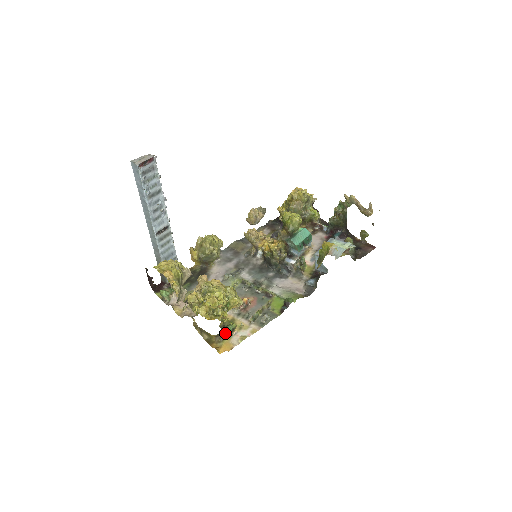
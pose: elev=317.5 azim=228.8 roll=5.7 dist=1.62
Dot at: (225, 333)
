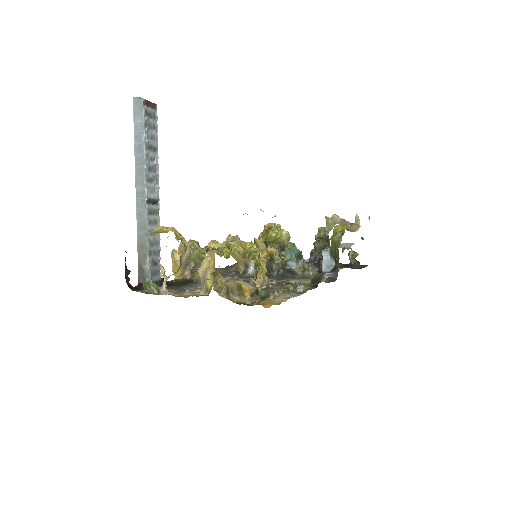
Dot at: (261, 294)
